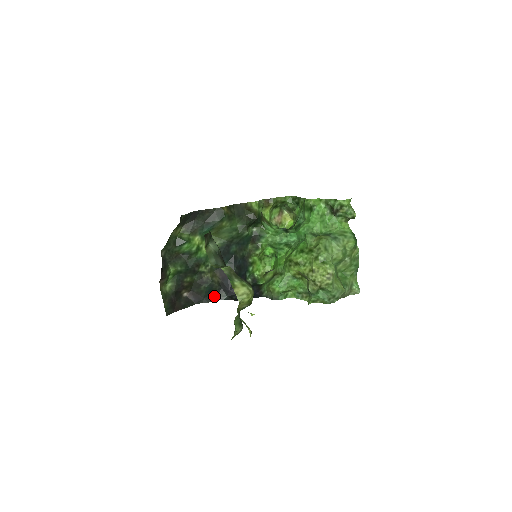
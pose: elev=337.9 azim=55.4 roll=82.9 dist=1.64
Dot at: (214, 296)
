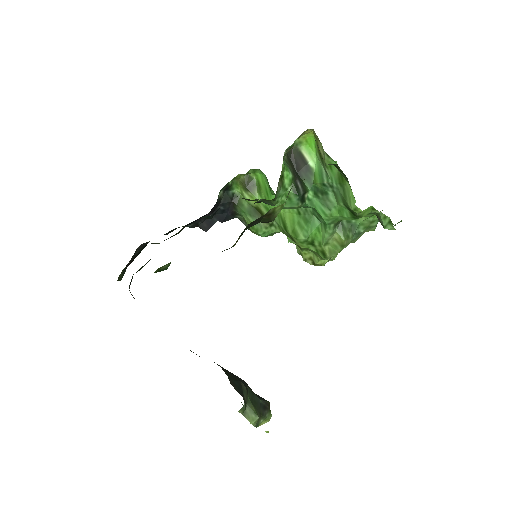
Dot at: (175, 229)
